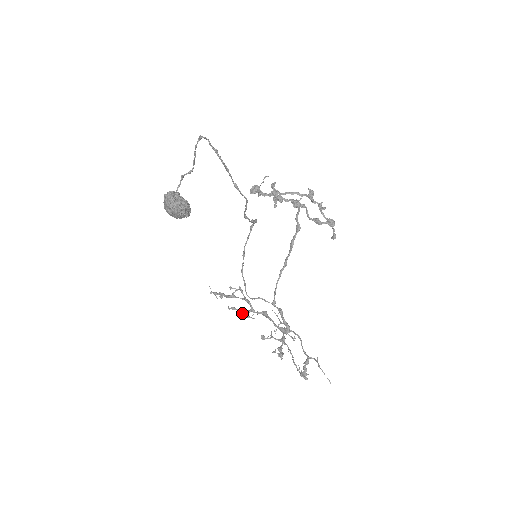
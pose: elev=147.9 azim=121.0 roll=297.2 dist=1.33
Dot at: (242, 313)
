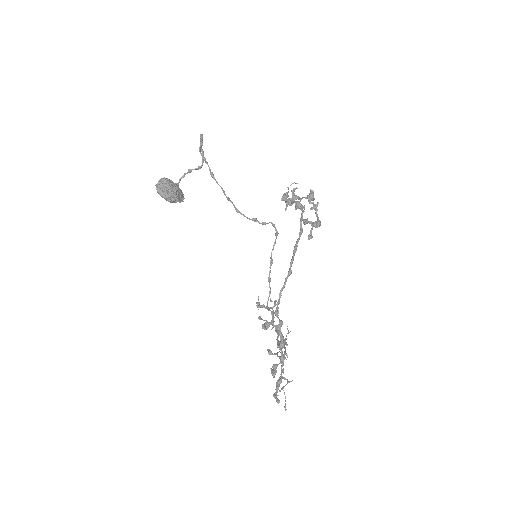
Dot at: (264, 324)
